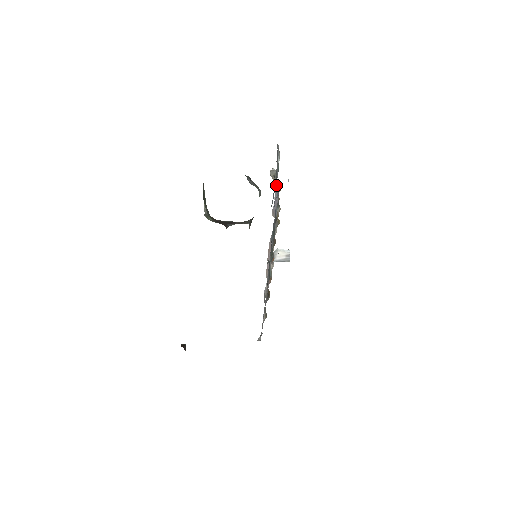
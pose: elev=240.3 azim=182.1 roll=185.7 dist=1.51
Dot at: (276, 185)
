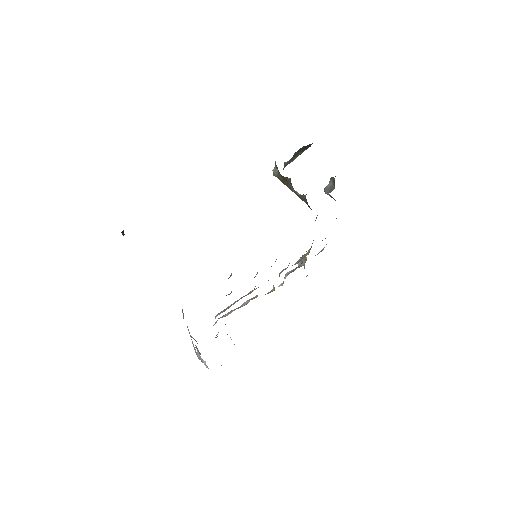
Dot at: (306, 255)
